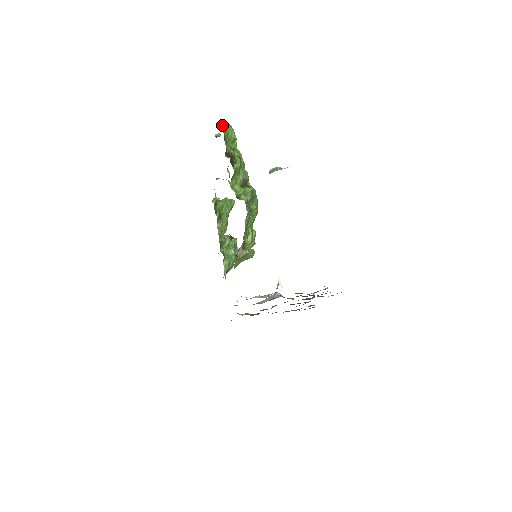
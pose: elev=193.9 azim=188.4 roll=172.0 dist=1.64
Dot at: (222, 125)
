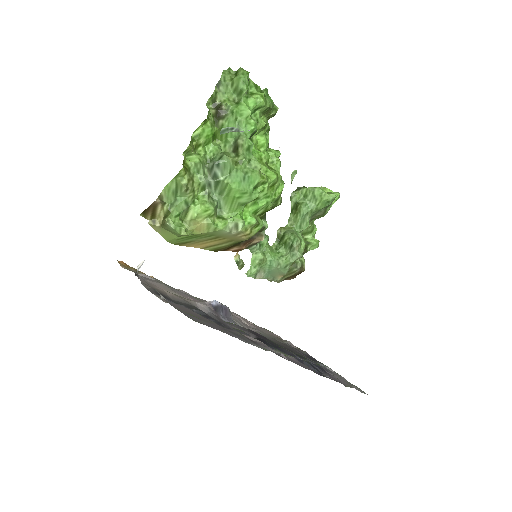
Dot at: (236, 71)
